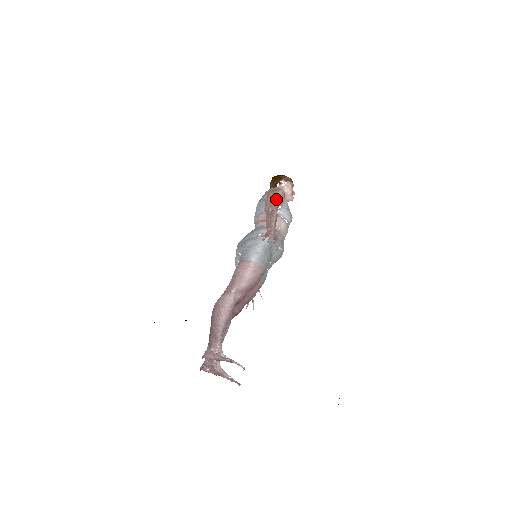
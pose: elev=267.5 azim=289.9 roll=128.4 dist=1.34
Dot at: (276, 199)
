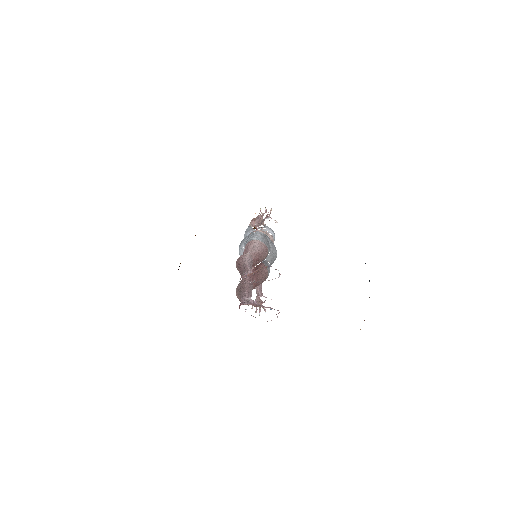
Dot at: occluded
